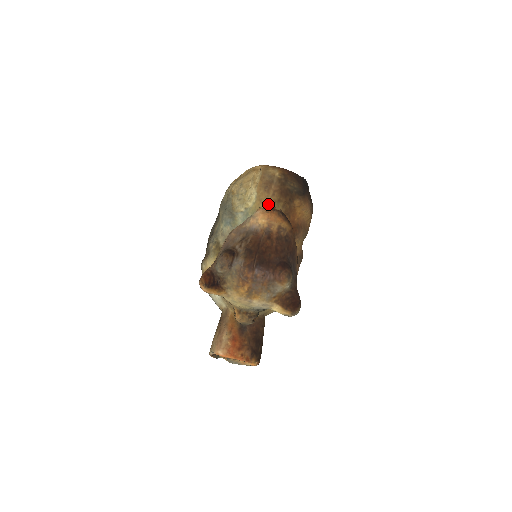
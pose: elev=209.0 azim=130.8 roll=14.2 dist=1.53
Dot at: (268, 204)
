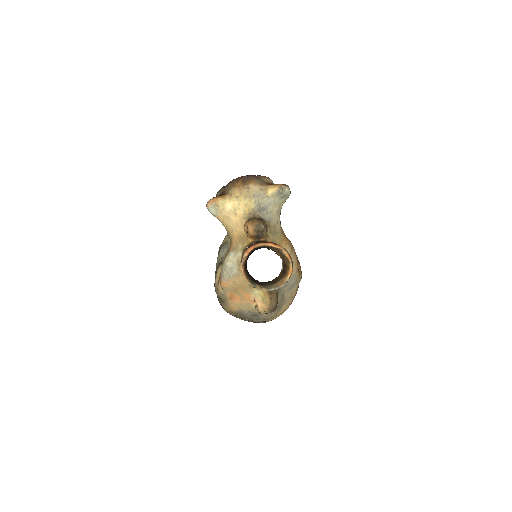
Dot at: occluded
